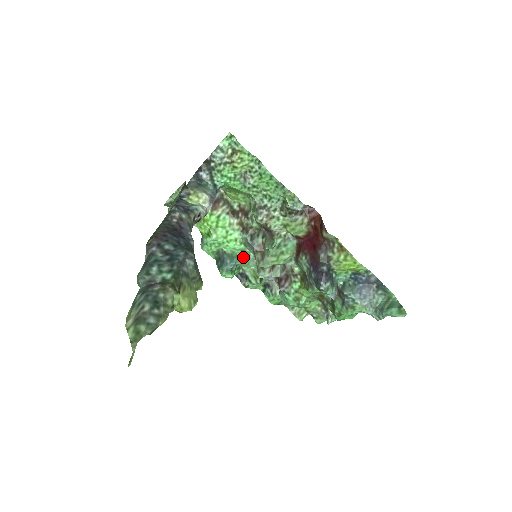
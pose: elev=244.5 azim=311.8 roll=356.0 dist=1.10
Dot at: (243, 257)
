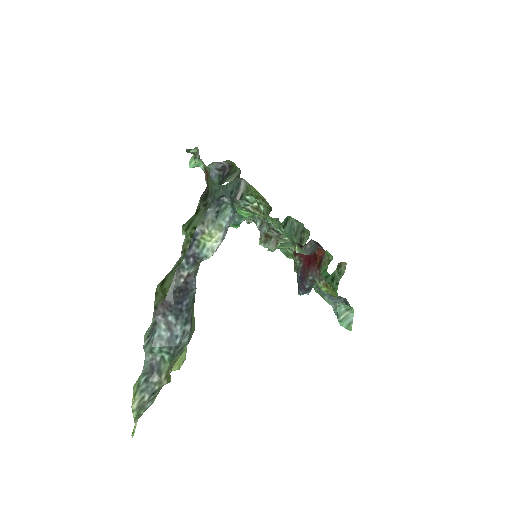
Dot at: (252, 217)
